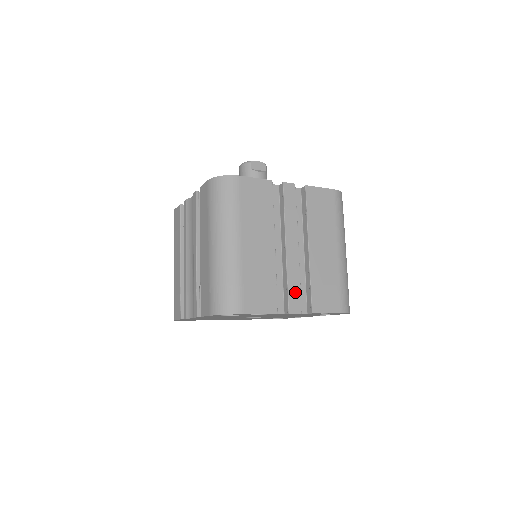
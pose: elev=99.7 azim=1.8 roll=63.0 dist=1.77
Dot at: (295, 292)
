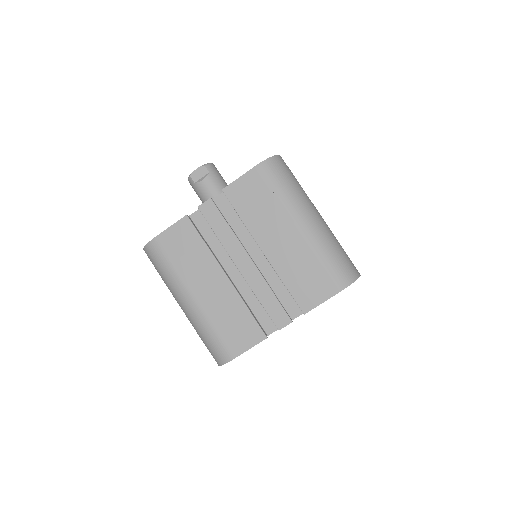
Dot at: (273, 306)
